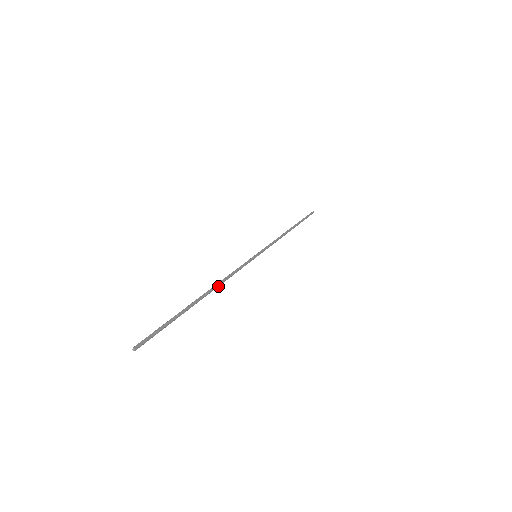
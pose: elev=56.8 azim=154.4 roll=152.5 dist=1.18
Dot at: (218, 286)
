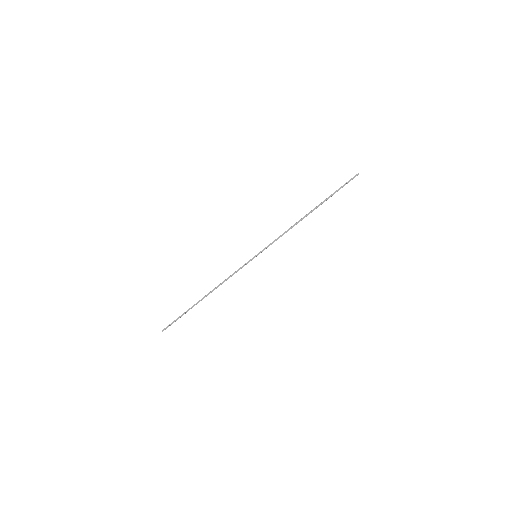
Dot at: (216, 288)
